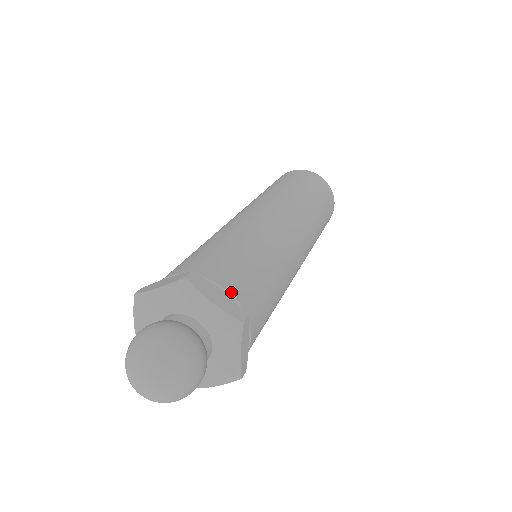
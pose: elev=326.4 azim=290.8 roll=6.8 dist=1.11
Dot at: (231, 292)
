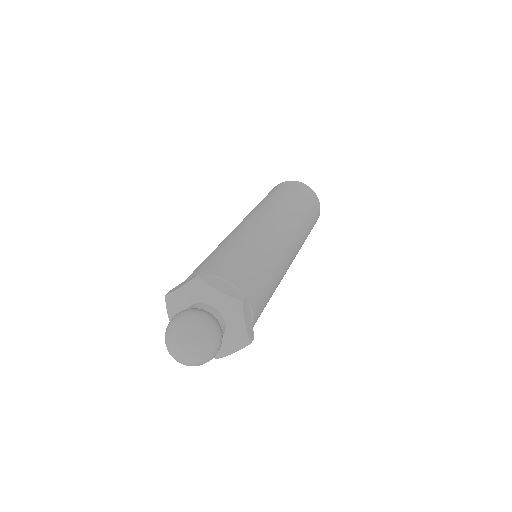
Dot at: (232, 282)
